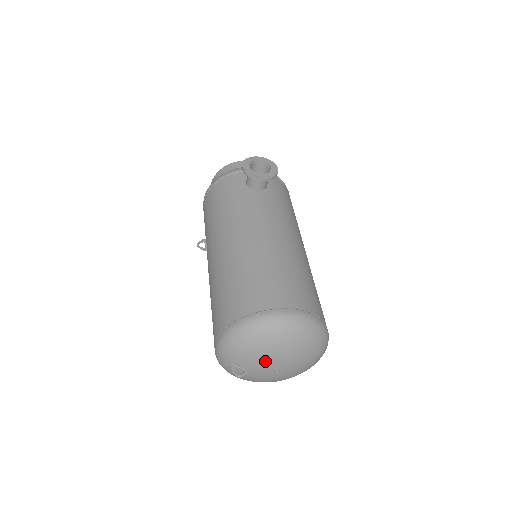
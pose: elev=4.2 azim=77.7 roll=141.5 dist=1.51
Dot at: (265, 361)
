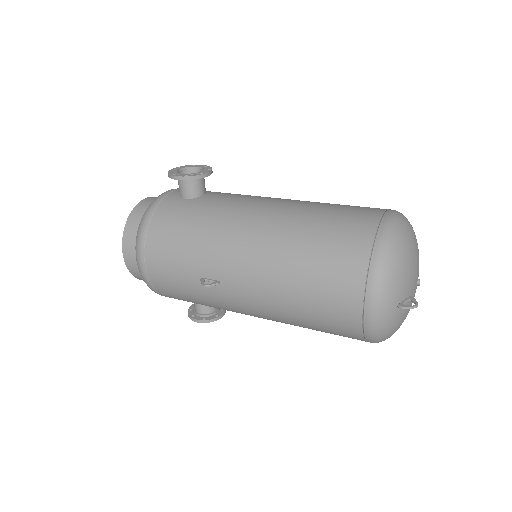
Dot at: (414, 273)
